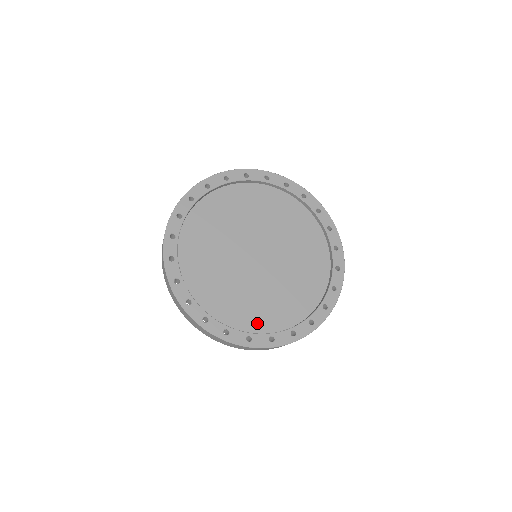
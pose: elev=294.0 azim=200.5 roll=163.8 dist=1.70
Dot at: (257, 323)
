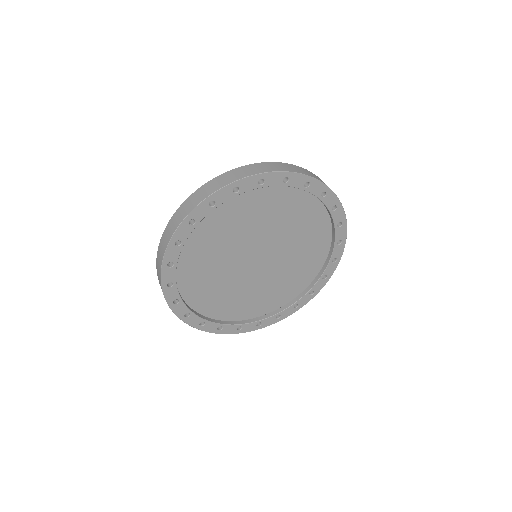
Dot at: (264, 308)
